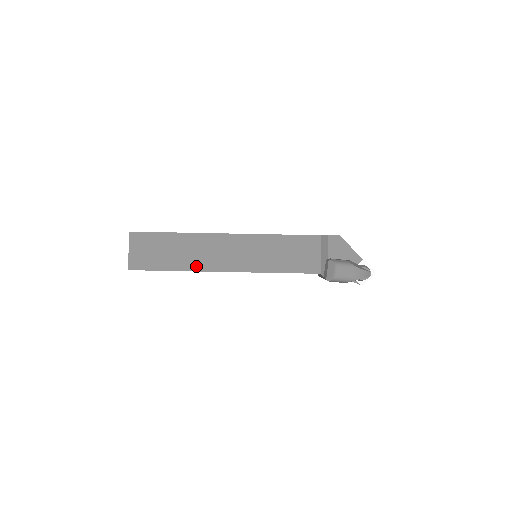
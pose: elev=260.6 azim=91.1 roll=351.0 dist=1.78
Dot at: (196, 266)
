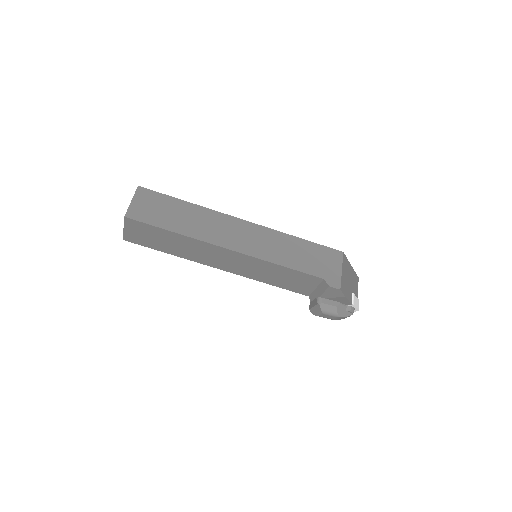
Dot at: (192, 258)
